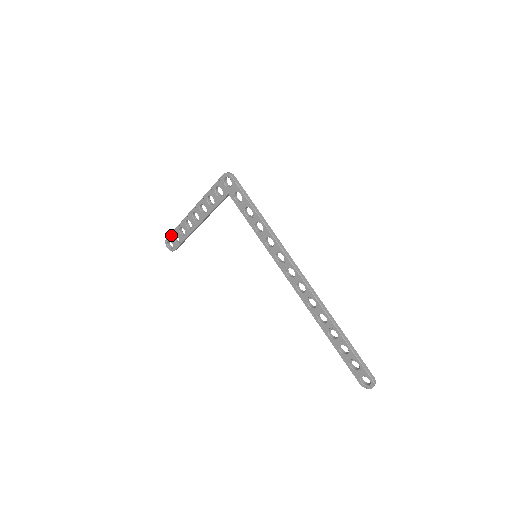
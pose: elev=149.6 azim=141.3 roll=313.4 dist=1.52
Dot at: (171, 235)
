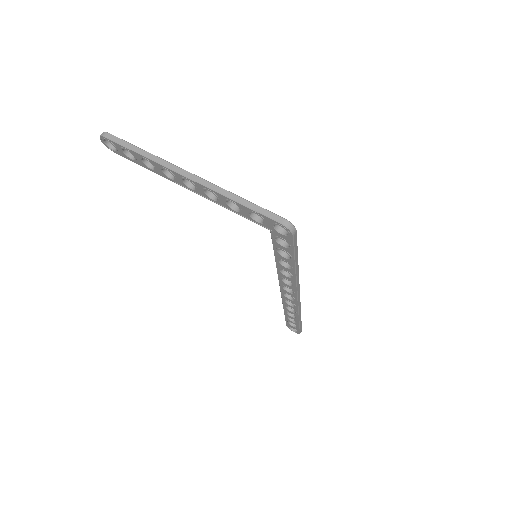
Dot at: (120, 145)
